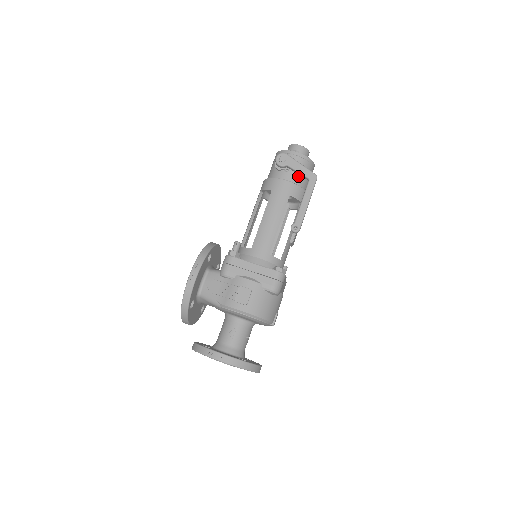
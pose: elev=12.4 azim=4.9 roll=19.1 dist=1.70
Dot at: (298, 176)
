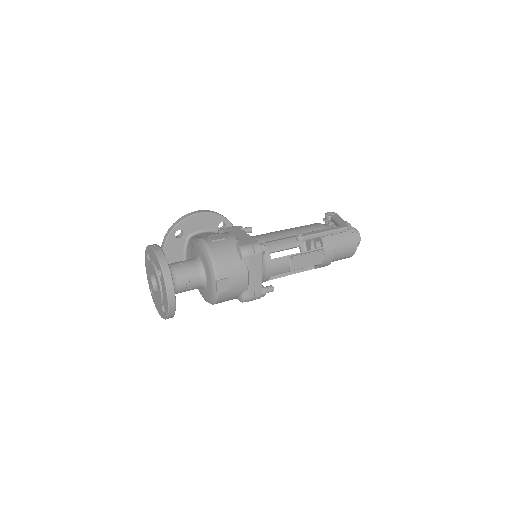
Dot at: occluded
